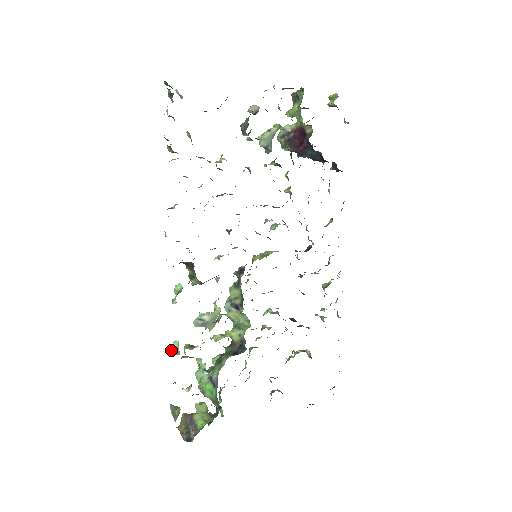
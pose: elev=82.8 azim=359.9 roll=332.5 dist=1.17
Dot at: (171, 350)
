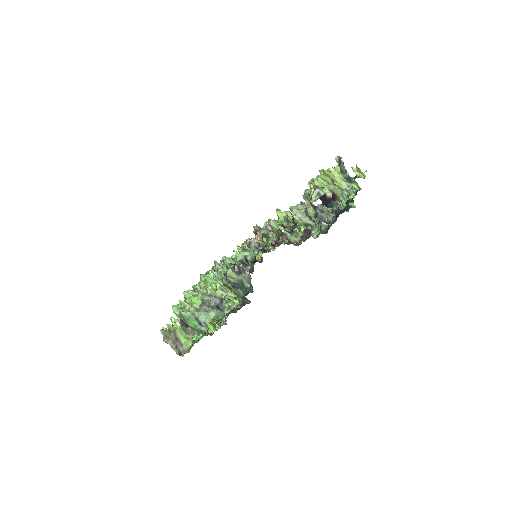
Dot at: (185, 313)
